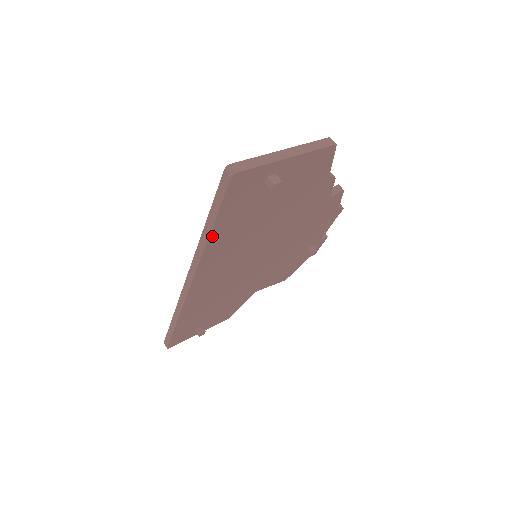
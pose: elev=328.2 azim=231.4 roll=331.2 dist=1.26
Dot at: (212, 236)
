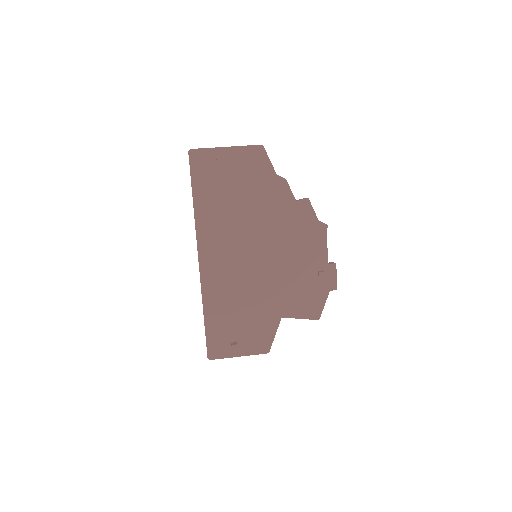
Dot at: (196, 204)
